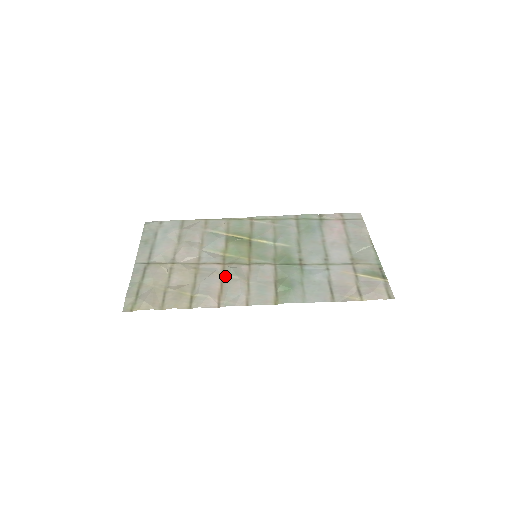
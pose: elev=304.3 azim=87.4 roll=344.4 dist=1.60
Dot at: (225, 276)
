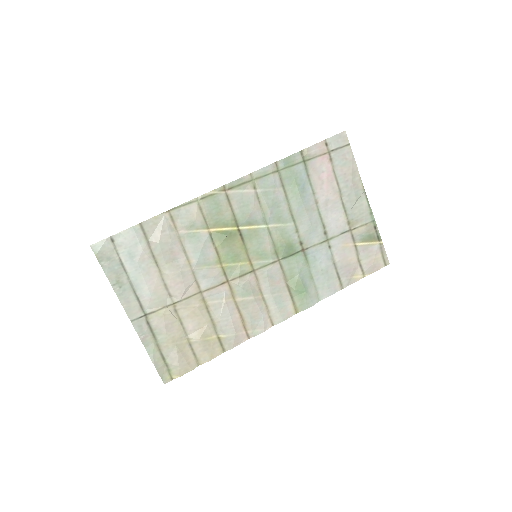
Dot at: (238, 300)
